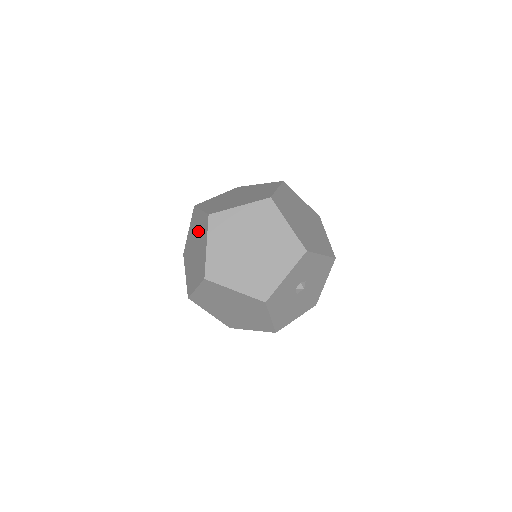
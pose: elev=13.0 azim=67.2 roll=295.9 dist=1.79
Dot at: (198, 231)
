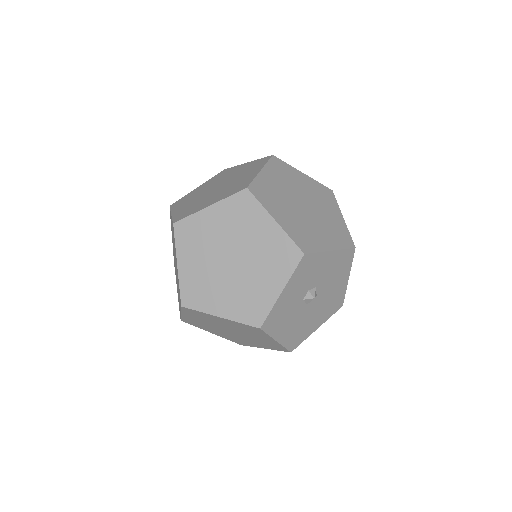
Dot at: occluded
